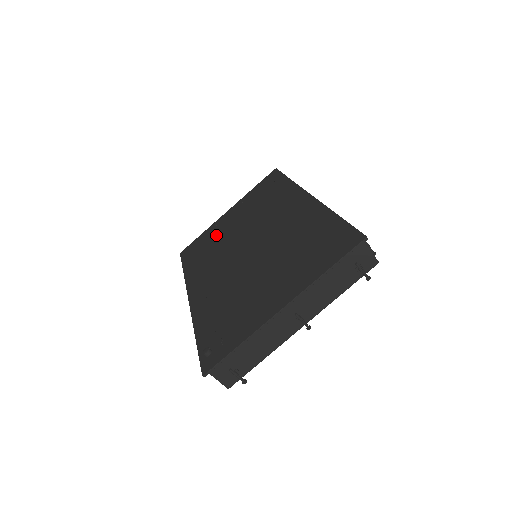
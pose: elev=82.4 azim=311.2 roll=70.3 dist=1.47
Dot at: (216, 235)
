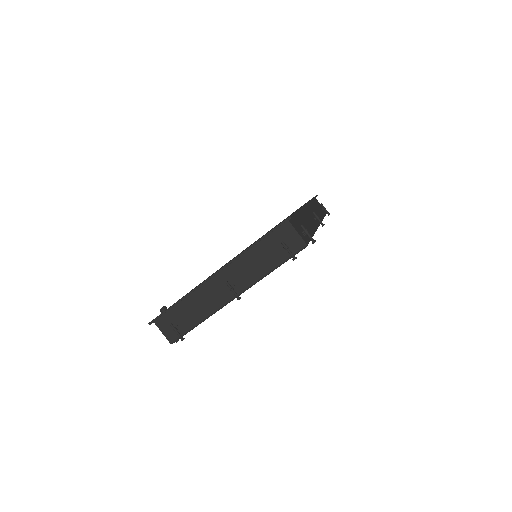
Dot at: occluded
